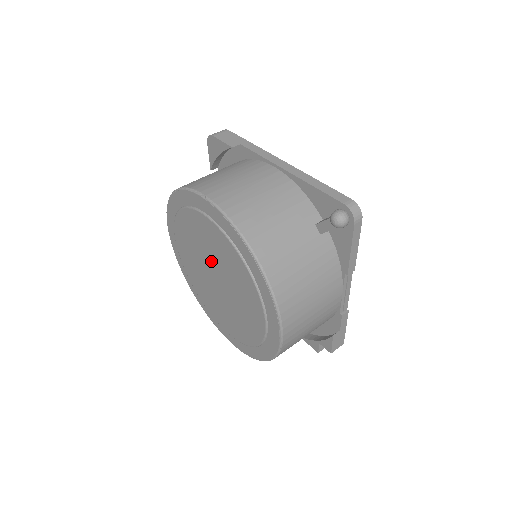
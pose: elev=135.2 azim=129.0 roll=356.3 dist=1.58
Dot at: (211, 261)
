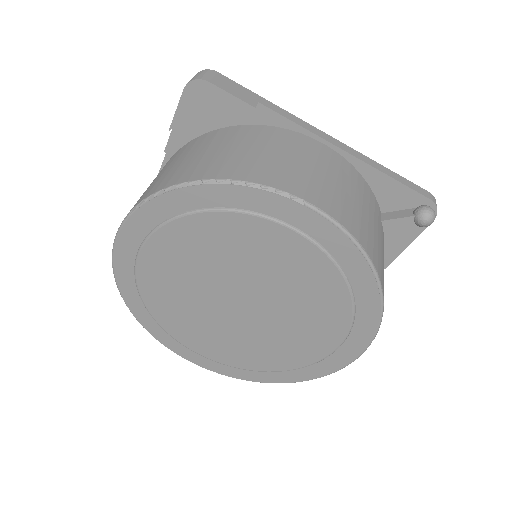
Dot at: (248, 282)
